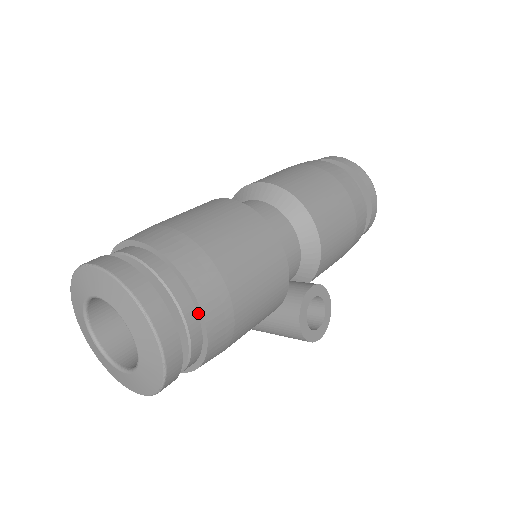
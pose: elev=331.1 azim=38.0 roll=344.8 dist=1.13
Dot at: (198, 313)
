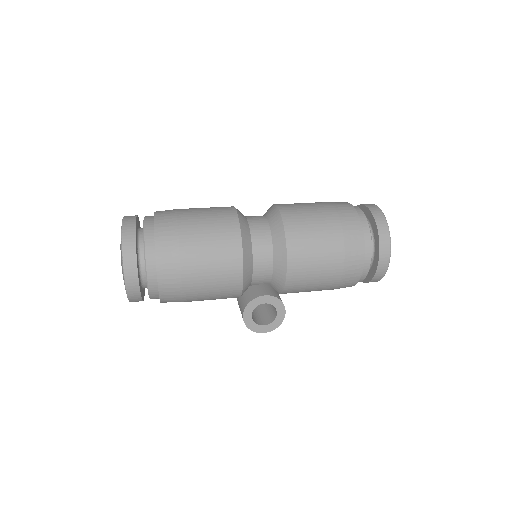
Dot at: (157, 272)
